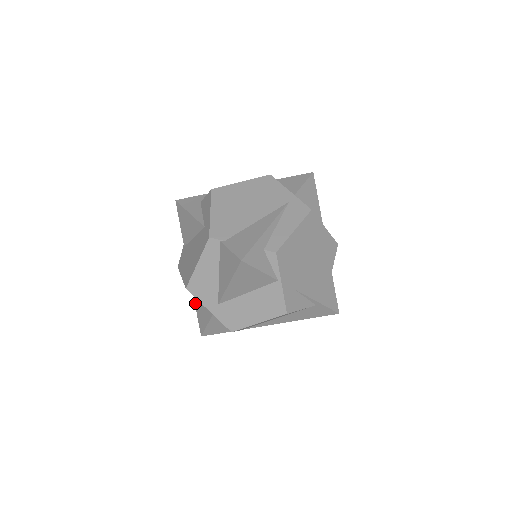
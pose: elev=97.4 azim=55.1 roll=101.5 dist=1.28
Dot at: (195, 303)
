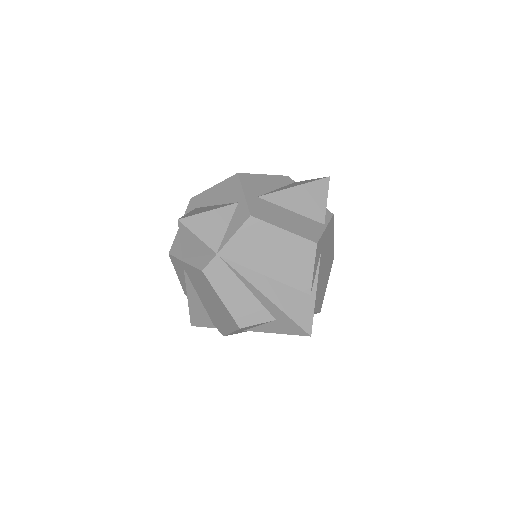
Dot at: (191, 211)
